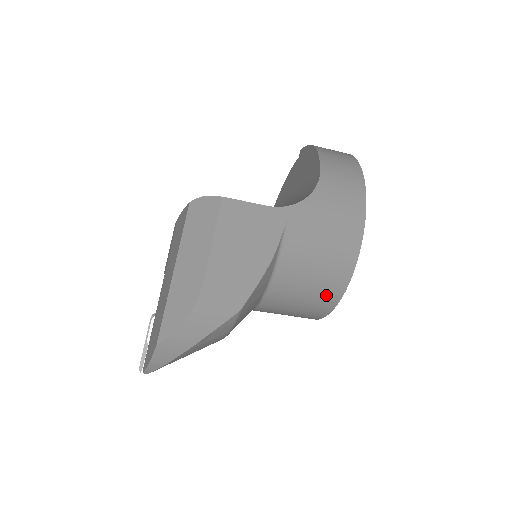
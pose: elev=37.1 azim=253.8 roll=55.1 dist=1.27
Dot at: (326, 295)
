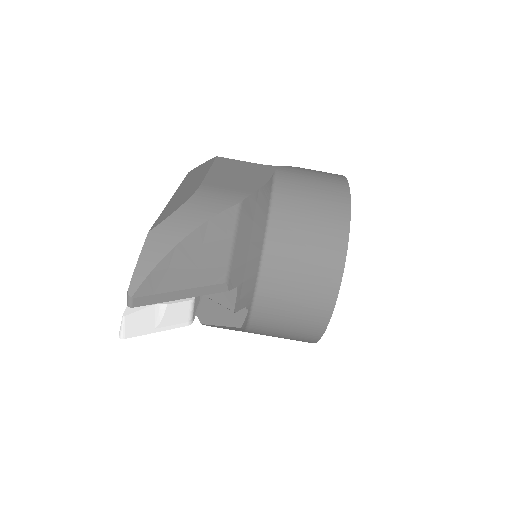
Dot at: (331, 232)
